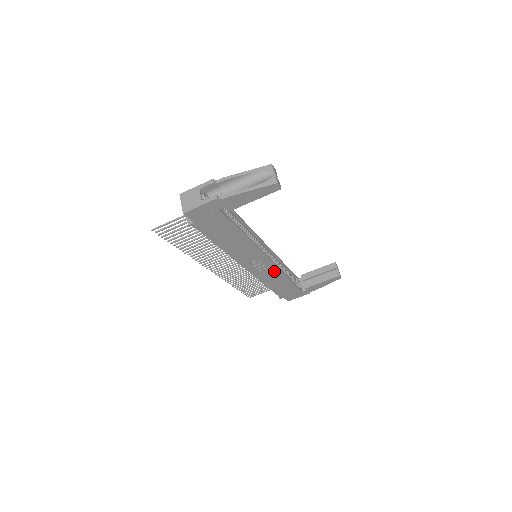
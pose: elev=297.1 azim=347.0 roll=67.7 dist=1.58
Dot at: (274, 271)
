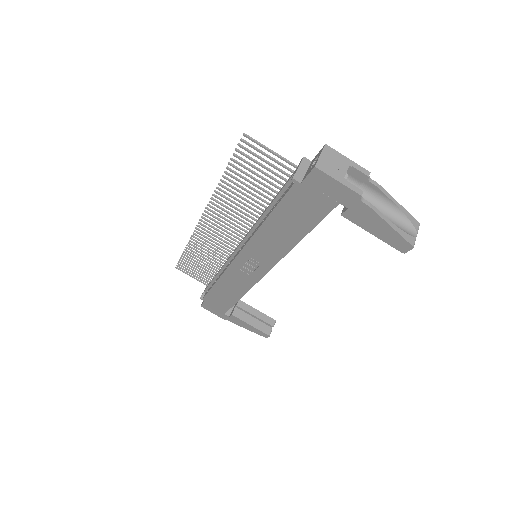
Dot at: (247, 282)
